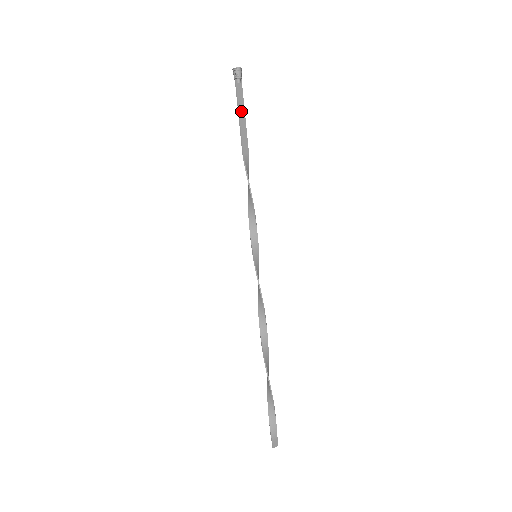
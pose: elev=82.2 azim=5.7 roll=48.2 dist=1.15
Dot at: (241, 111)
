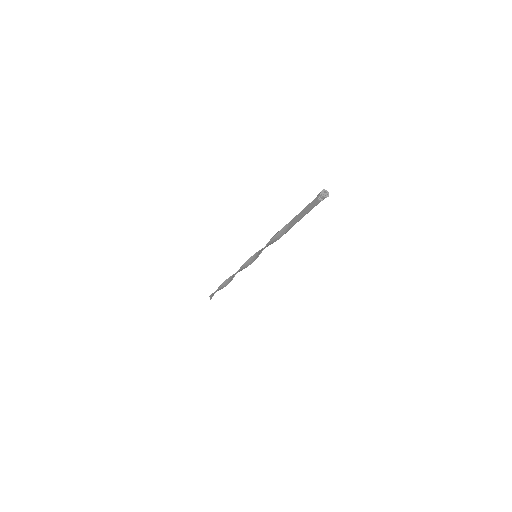
Dot at: (307, 211)
